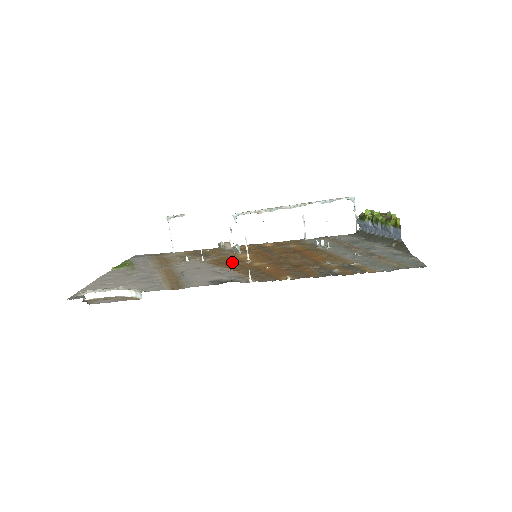
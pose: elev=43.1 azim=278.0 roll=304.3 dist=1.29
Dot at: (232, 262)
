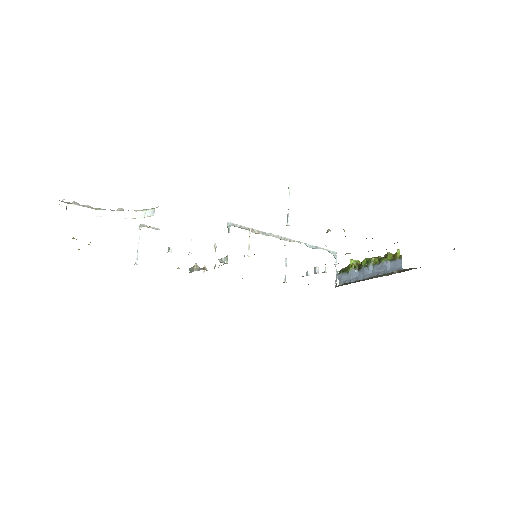
Dot at: occluded
